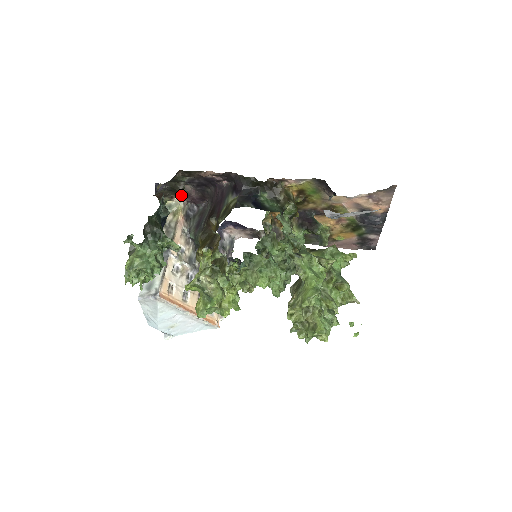
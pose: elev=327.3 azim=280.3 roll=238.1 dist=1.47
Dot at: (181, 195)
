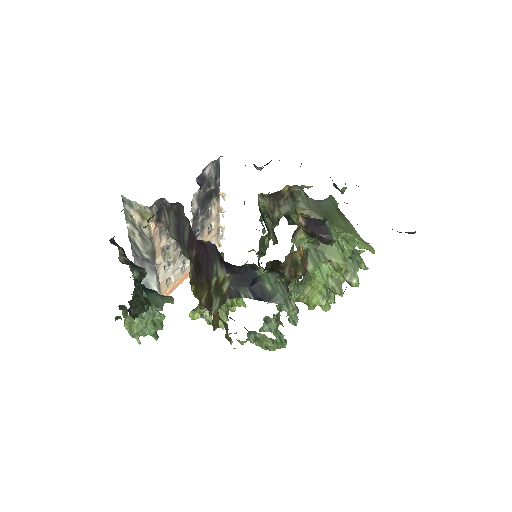
Dot at: occluded
